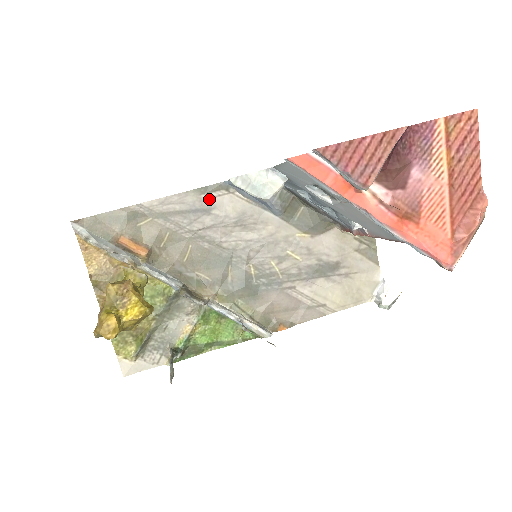
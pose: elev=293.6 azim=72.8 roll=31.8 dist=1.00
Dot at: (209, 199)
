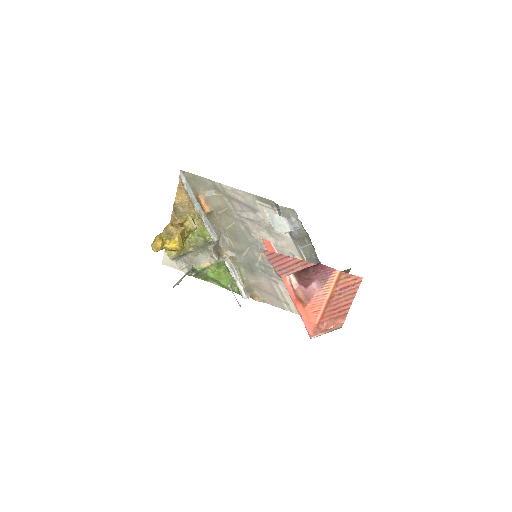
Dot at: (259, 205)
